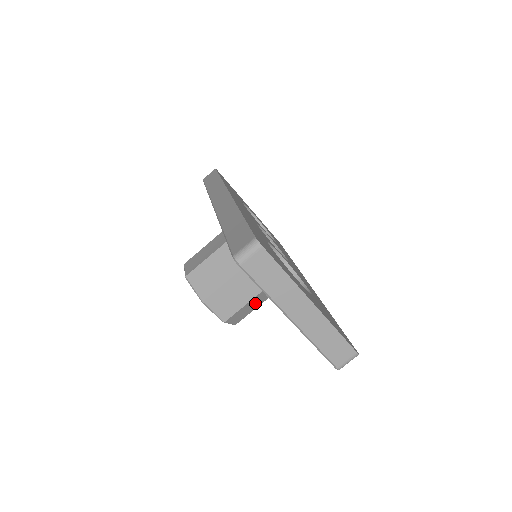
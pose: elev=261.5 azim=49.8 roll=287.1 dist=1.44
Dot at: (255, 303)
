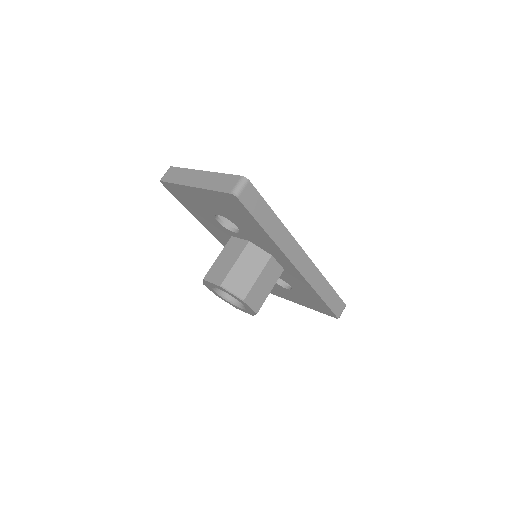
Dot at: (248, 270)
